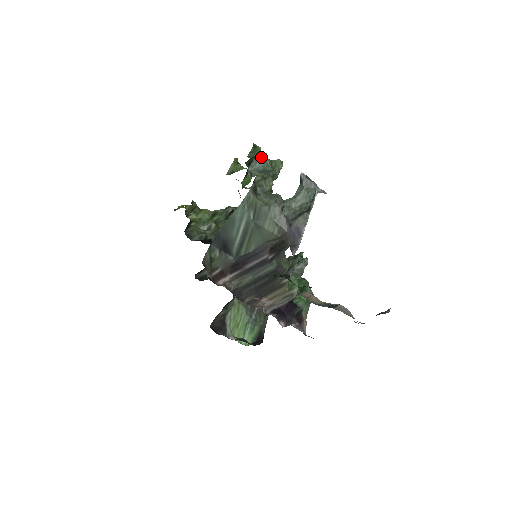
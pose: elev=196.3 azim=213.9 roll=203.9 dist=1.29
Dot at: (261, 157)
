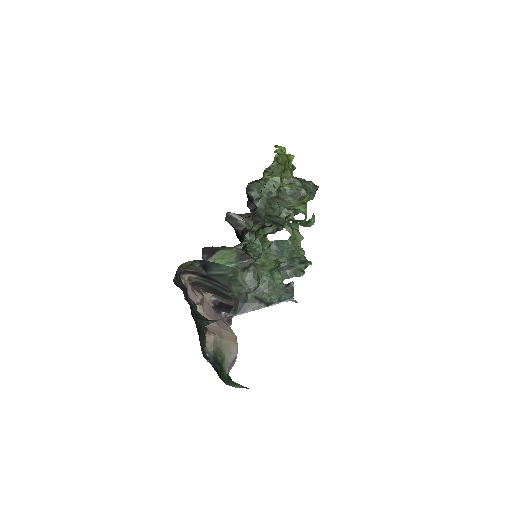
Dot at: (288, 244)
